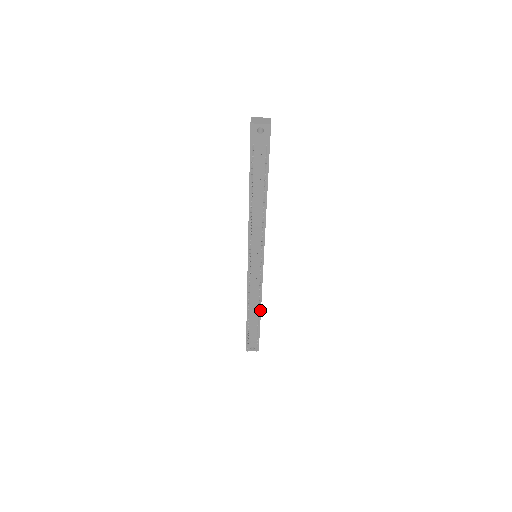
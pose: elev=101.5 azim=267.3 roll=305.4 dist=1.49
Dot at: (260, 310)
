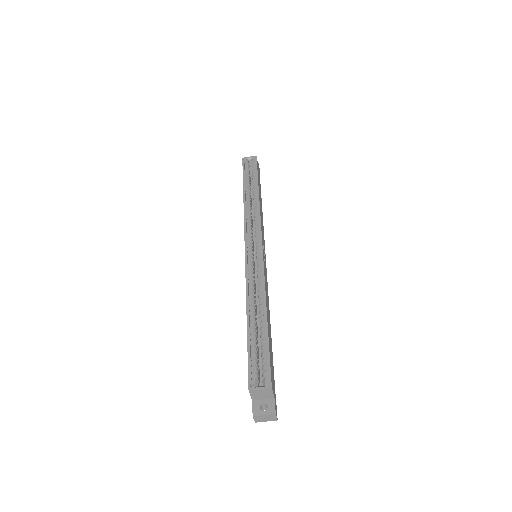
Dot at: occluded
